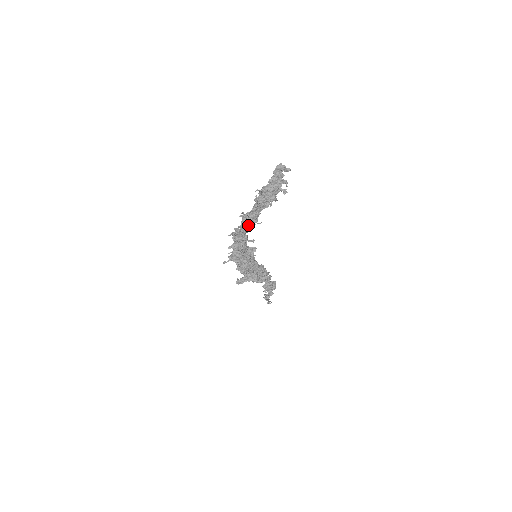
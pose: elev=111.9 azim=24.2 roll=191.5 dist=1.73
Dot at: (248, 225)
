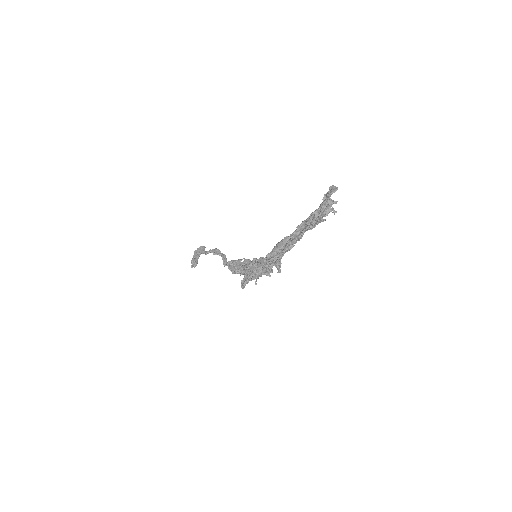
Dot at: (291, 247)
